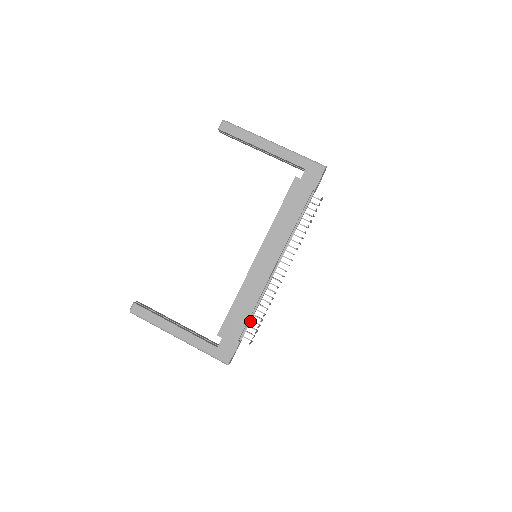
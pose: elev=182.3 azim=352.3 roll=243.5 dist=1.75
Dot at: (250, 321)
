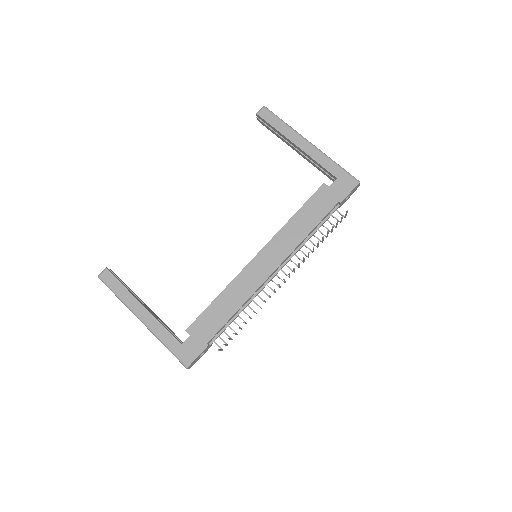
Dot at: (227, 326)
